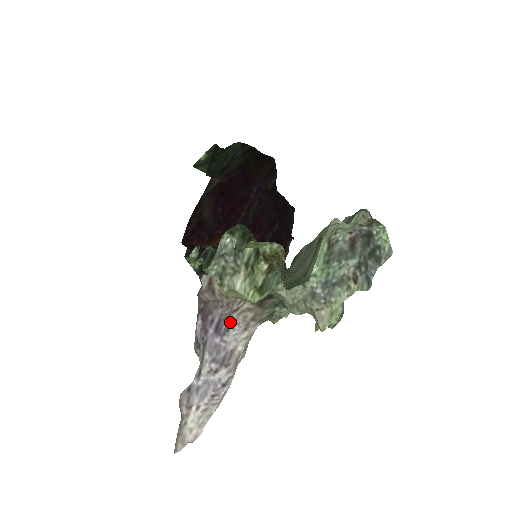
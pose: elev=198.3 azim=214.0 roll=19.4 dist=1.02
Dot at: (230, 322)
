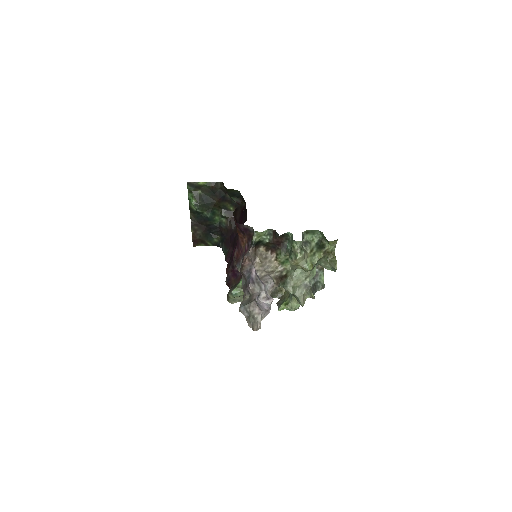
Dot at: (269, 278)
